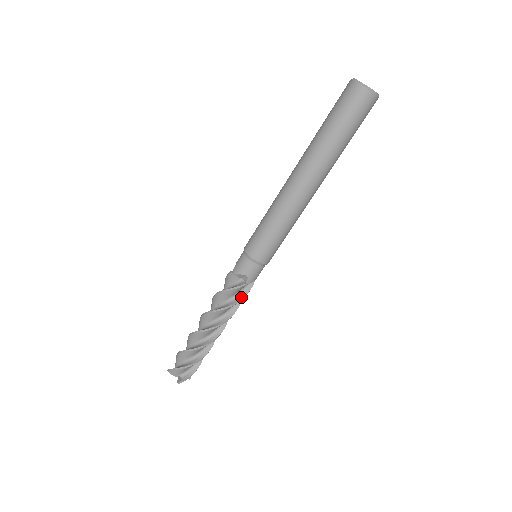
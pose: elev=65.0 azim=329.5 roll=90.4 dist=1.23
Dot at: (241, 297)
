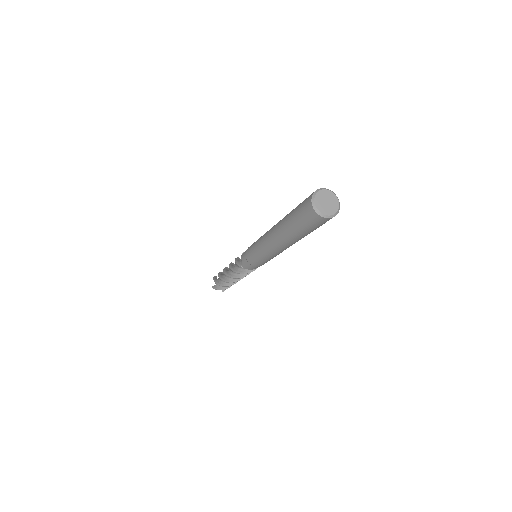
Dot at: occluded
